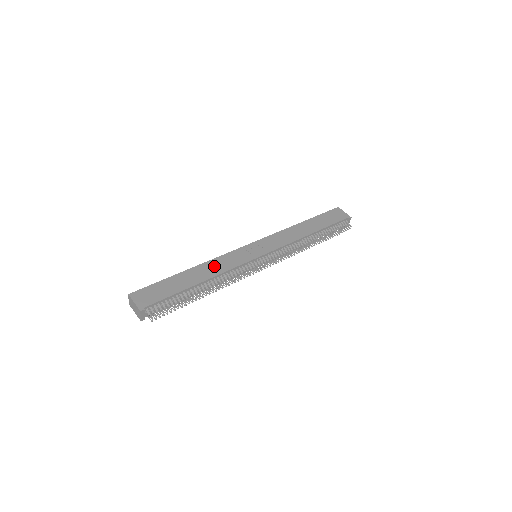
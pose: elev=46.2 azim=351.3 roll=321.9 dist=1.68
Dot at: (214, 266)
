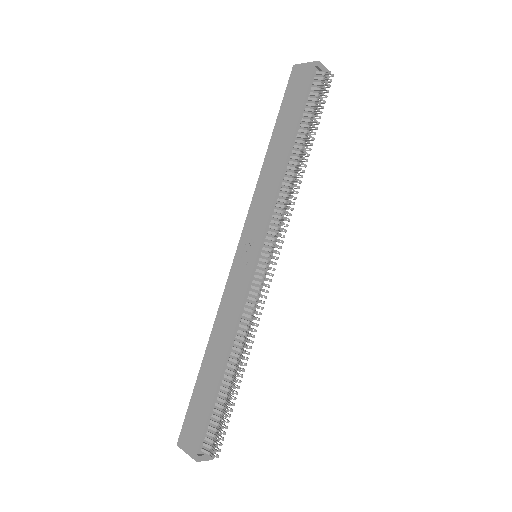
Dot at: (222, 326)
